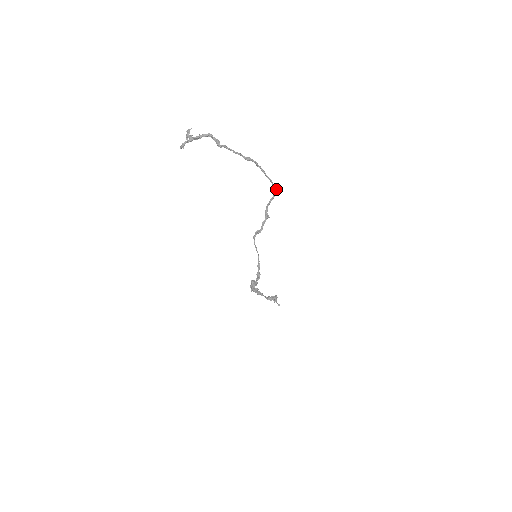
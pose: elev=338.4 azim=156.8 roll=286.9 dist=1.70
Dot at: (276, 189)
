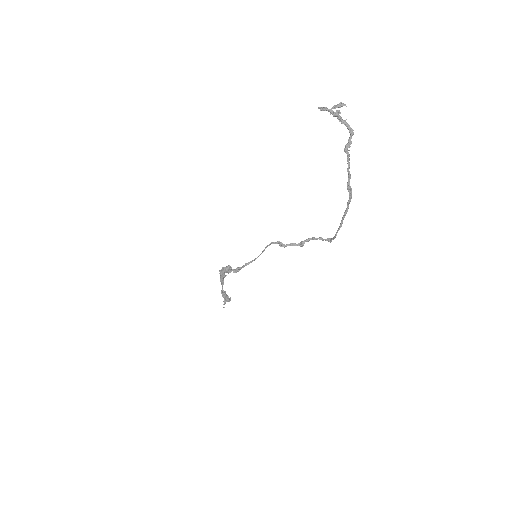
Dot at: (335, 237)
